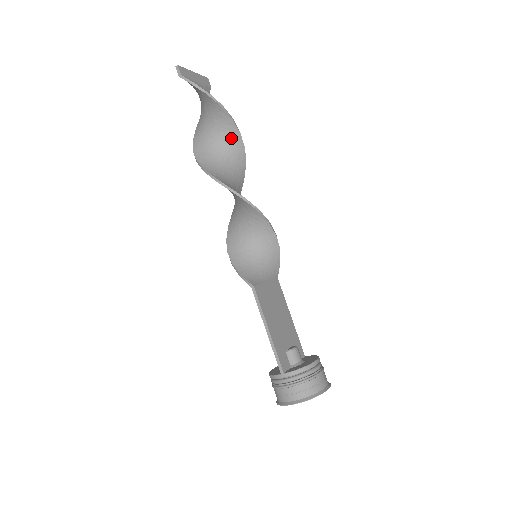
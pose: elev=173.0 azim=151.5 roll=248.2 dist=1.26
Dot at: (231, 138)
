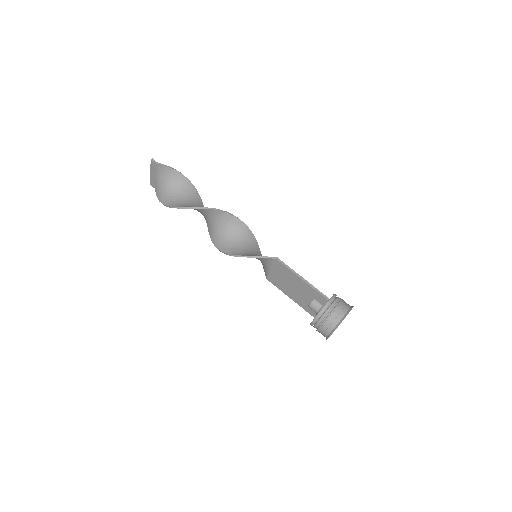
Dot at: (197, 201)
